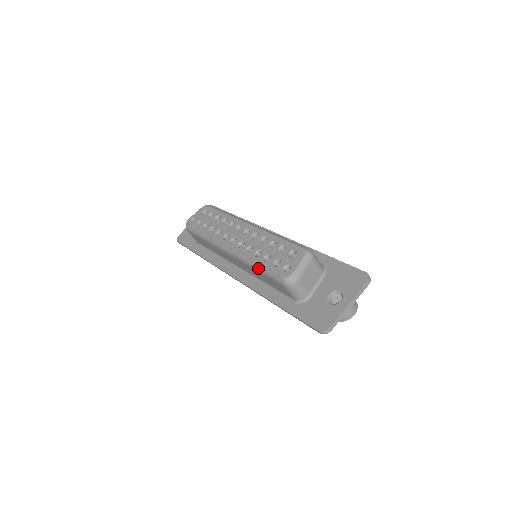
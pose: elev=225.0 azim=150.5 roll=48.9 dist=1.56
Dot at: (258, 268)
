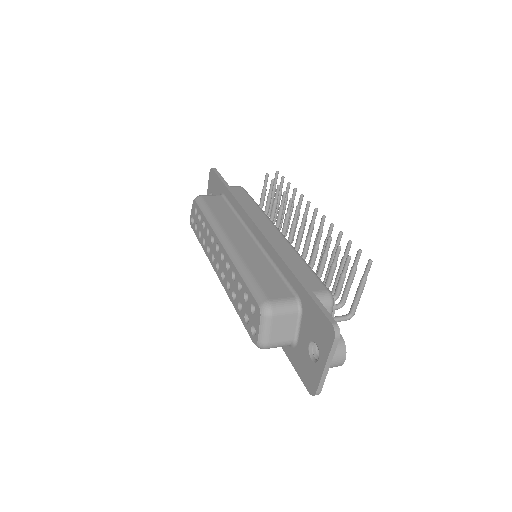
Dot at: occluded
